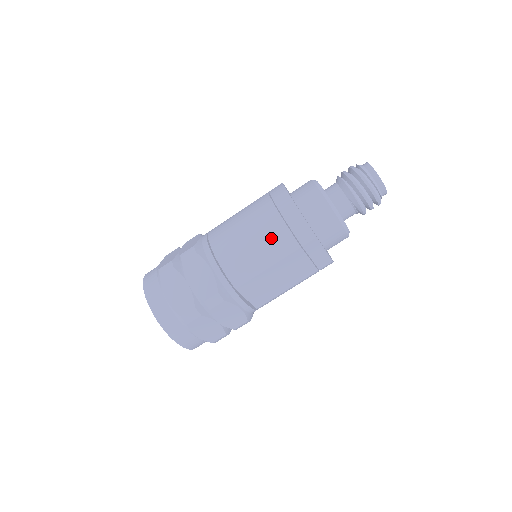
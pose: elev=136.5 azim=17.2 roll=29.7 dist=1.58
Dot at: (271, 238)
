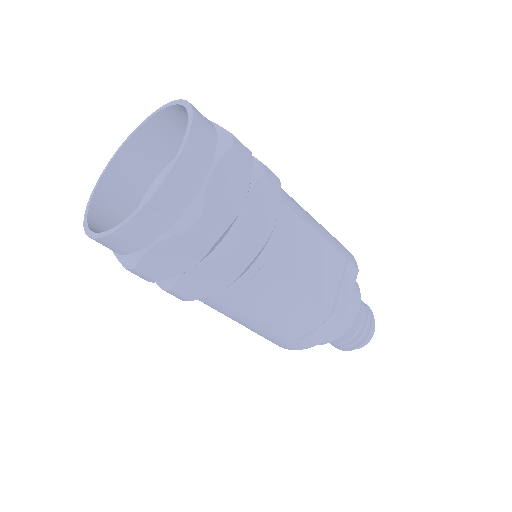
Dot at: (324, 228)
